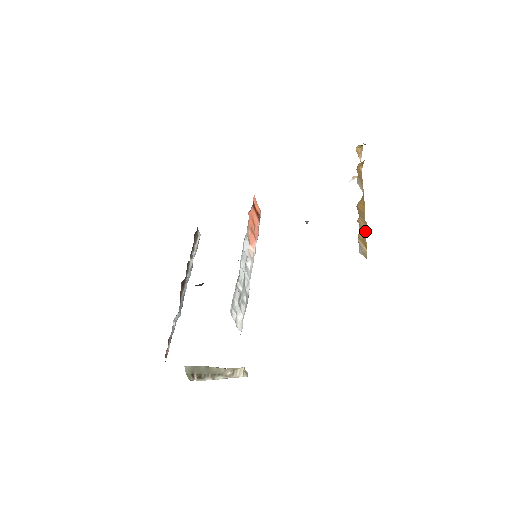
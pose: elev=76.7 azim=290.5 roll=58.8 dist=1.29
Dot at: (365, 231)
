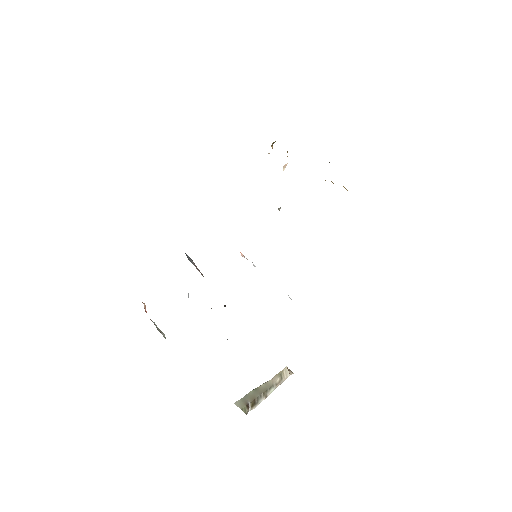
Dot at: occluded
